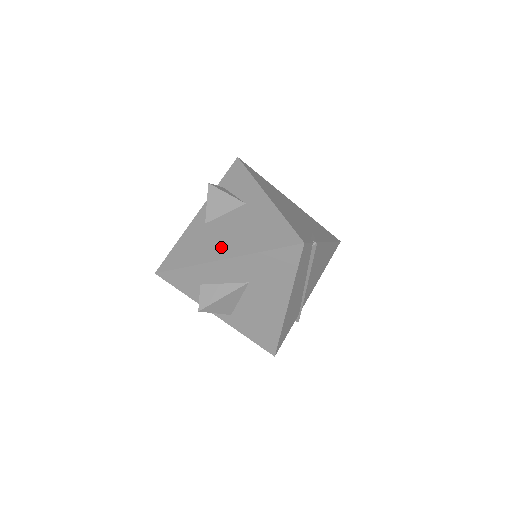
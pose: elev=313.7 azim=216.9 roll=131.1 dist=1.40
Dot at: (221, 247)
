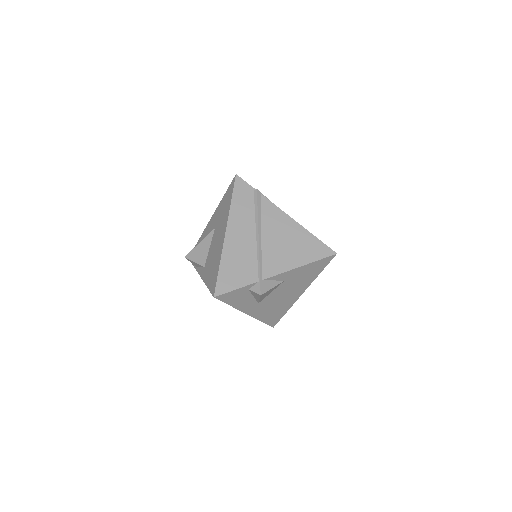
Dot at: occluded
